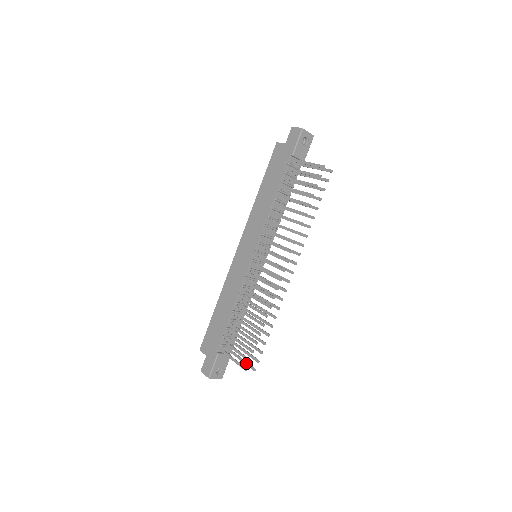
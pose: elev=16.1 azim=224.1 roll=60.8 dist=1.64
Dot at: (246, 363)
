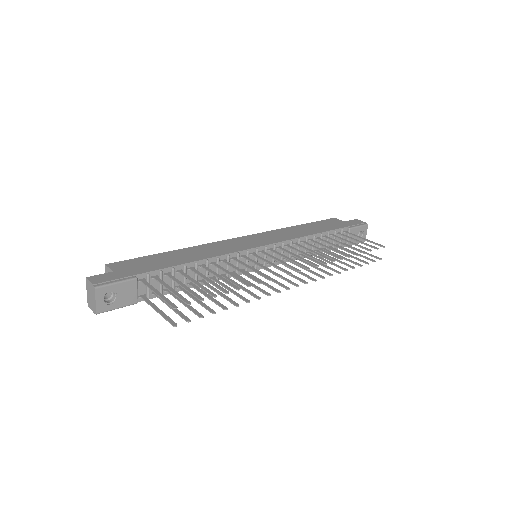
Dot at: (164, 314)
